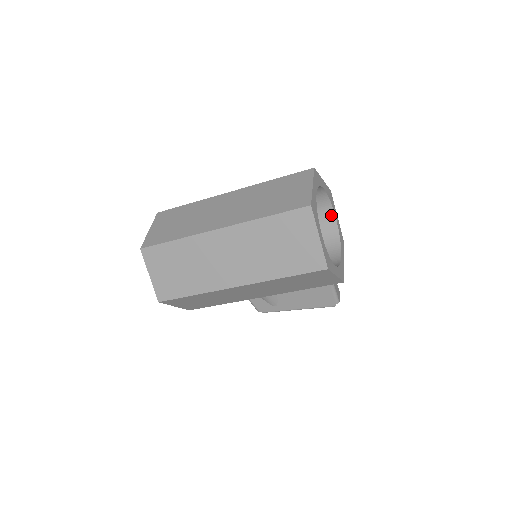
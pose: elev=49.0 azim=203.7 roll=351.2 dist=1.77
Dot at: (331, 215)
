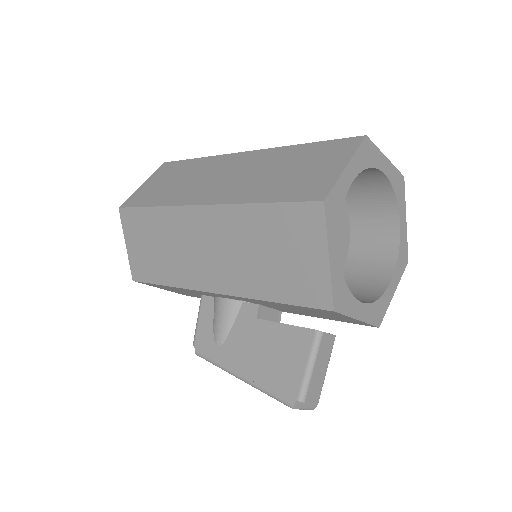
Dot at: (387, 275)
